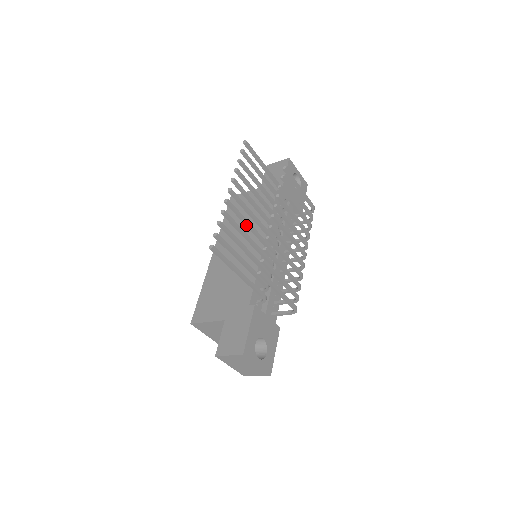
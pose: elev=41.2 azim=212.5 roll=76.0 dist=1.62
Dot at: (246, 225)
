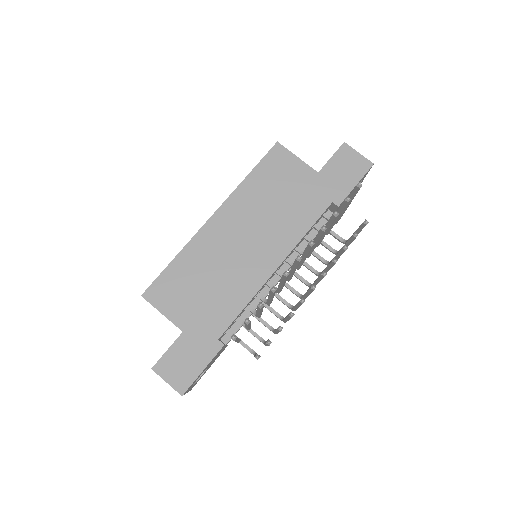
Dot at: (280, 282)
